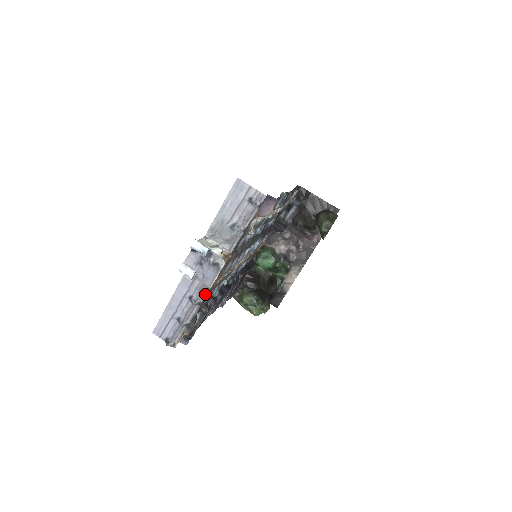
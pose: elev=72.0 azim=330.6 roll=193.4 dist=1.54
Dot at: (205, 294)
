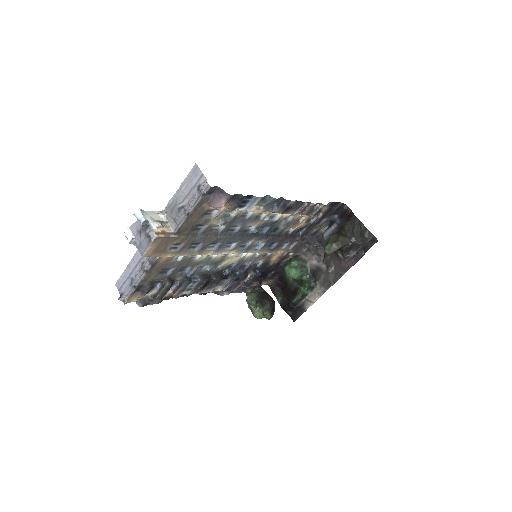
Dot at: (152, 264)
